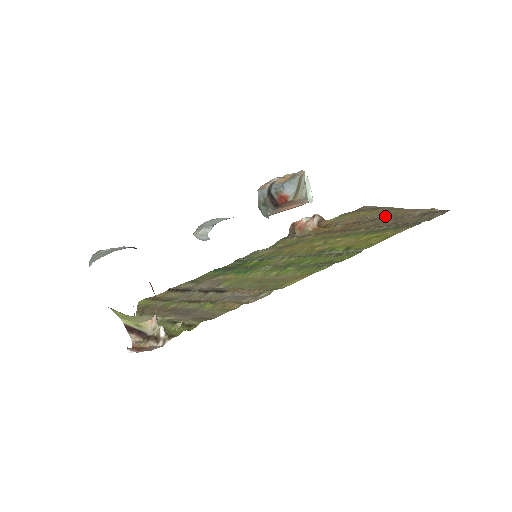
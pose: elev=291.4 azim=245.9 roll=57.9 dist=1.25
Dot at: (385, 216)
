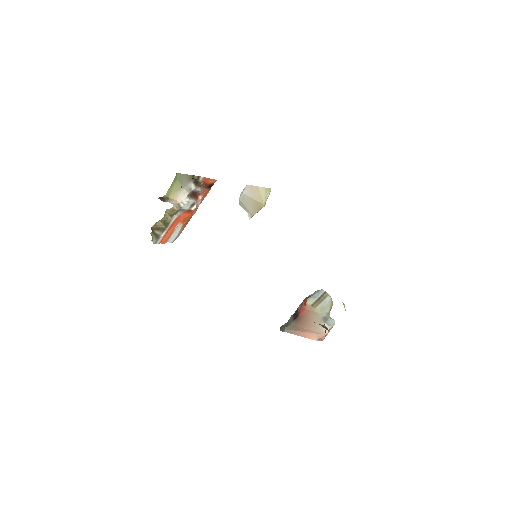
Dot at: occluded
